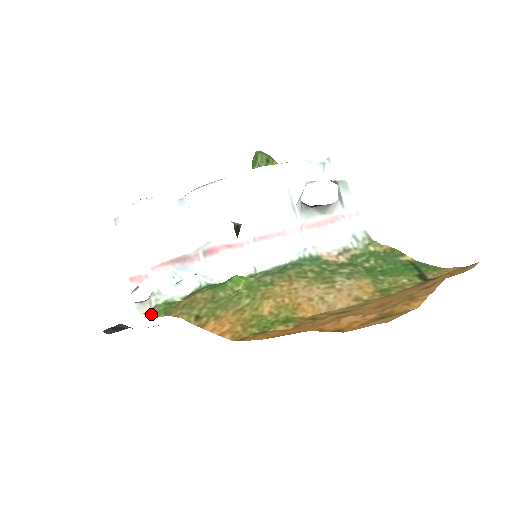
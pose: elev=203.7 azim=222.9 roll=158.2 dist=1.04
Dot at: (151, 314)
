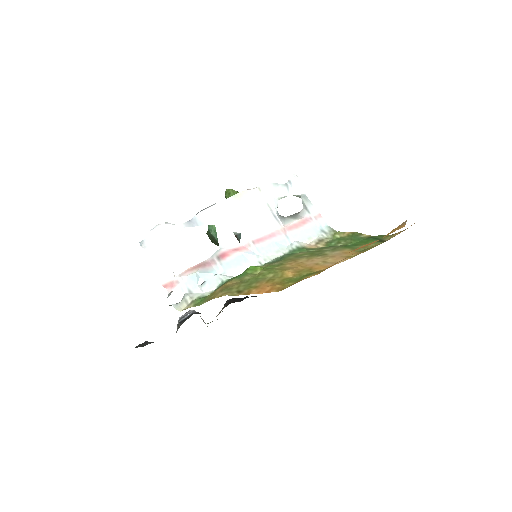
Dot at: (192, 306)
